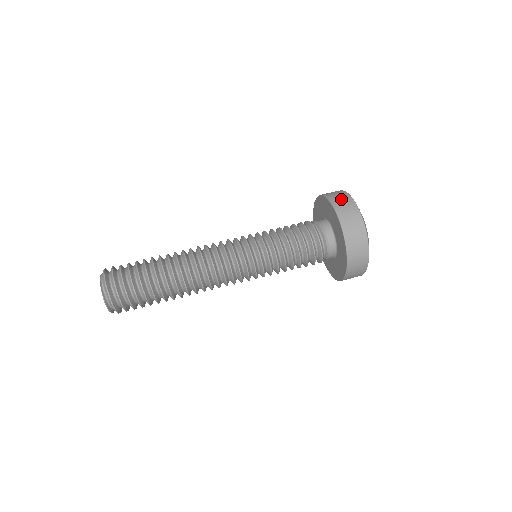
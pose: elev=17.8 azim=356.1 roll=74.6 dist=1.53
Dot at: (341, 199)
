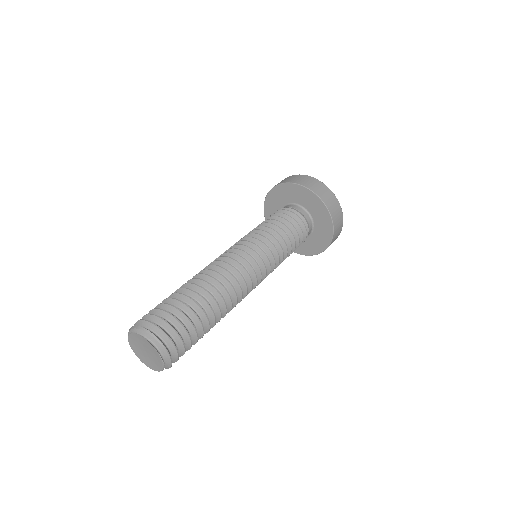
Dot at: (327, 196)
